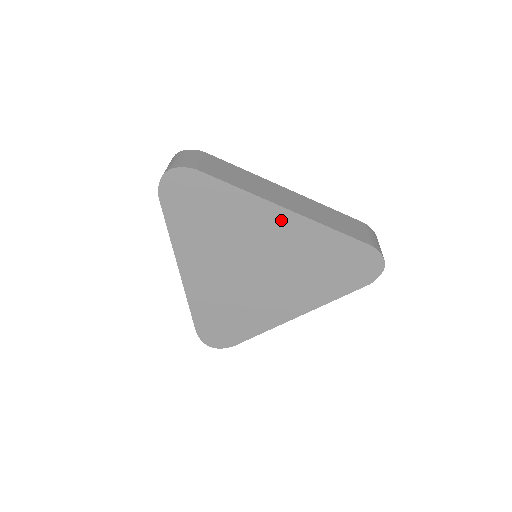
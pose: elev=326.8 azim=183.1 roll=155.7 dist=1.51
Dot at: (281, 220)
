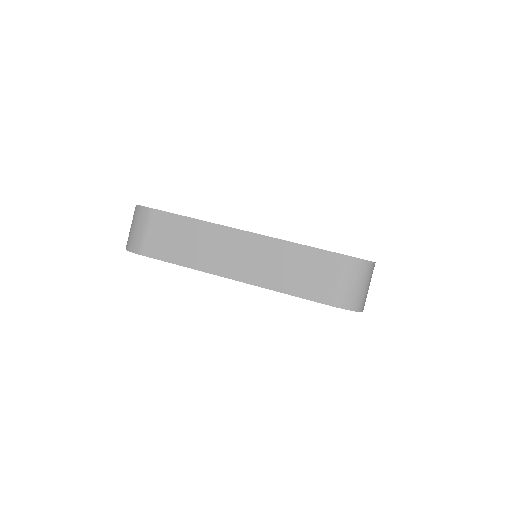
Dot at: occluded
